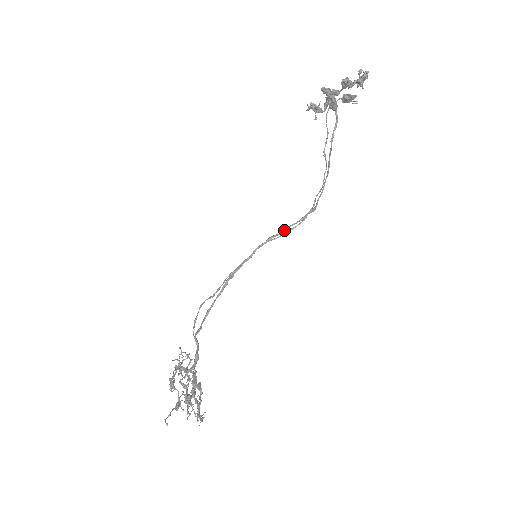
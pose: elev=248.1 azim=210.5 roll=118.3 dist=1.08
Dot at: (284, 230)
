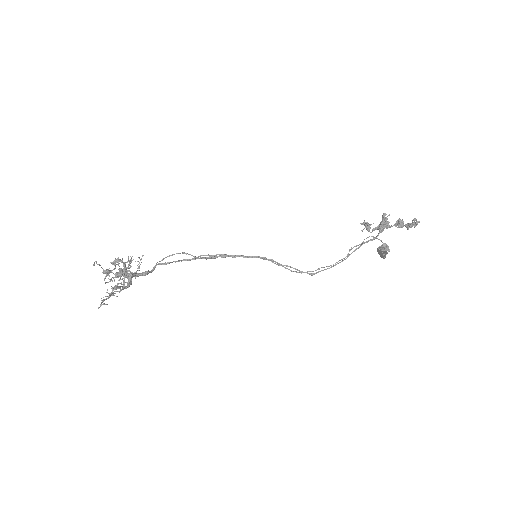
Dot at: (285, 265)
